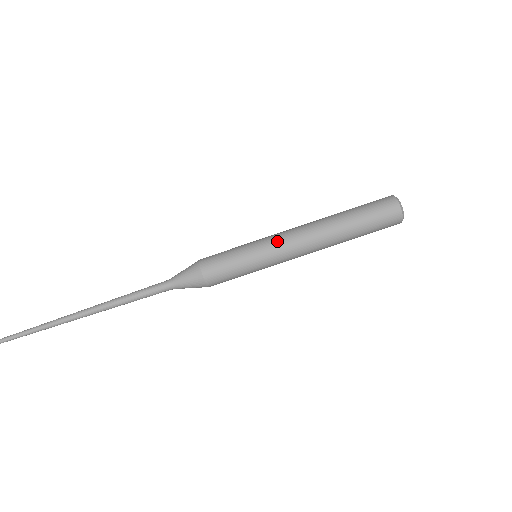
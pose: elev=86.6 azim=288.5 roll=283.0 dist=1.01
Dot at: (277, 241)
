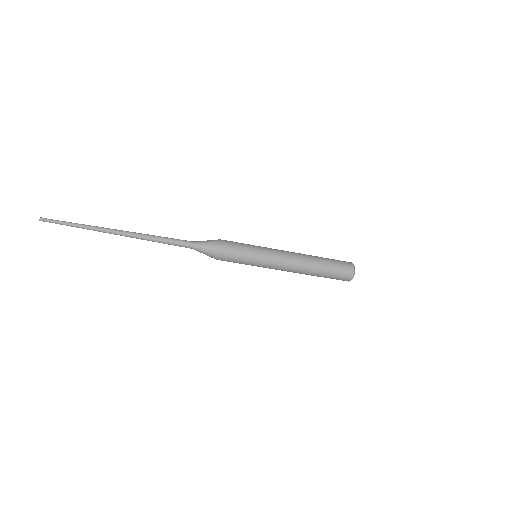
Dot at: occluded
